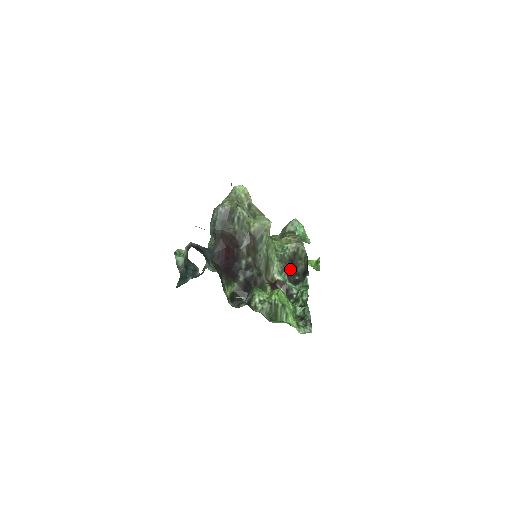
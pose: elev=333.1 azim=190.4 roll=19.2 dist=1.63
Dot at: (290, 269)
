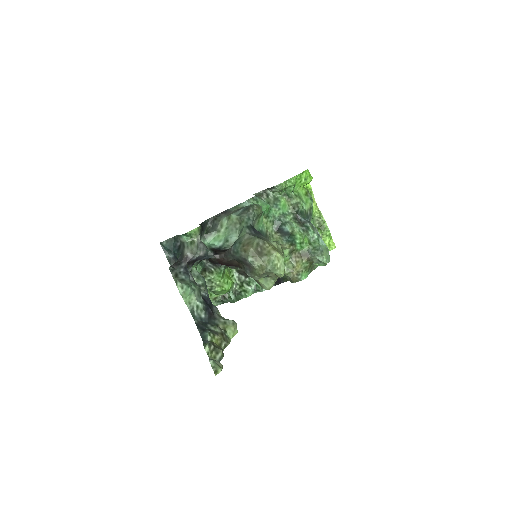
Dot at: occluded
